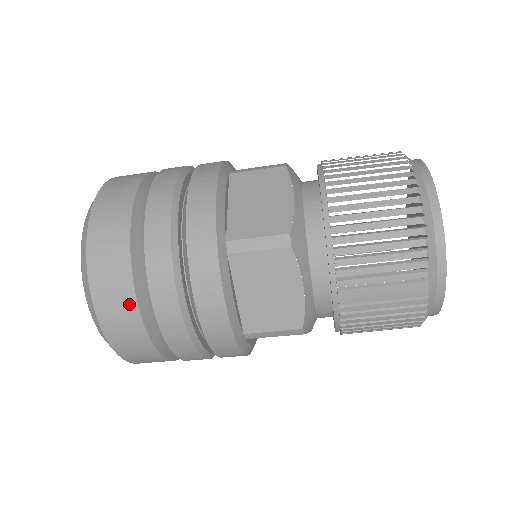
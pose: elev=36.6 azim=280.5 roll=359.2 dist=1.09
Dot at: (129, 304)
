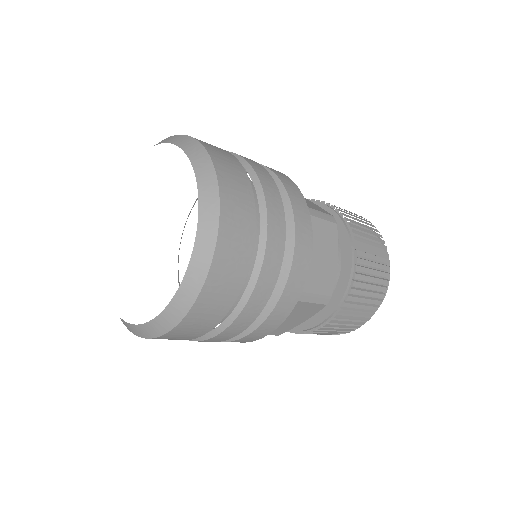
Dot at: (249, 221)
